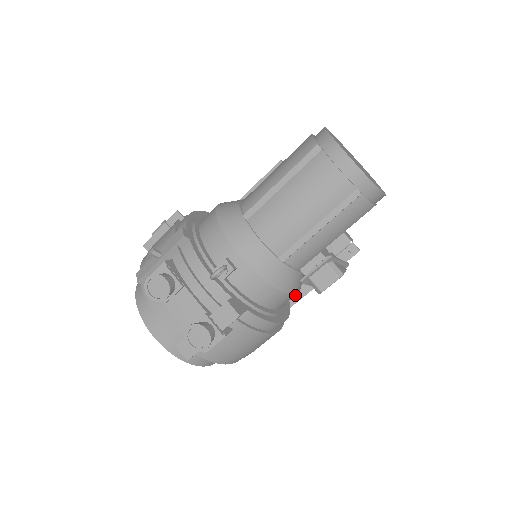
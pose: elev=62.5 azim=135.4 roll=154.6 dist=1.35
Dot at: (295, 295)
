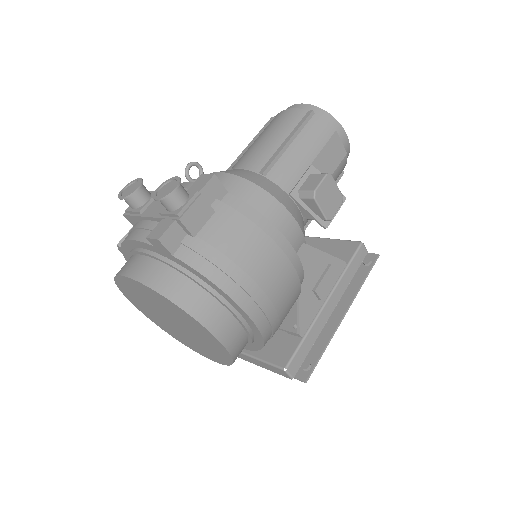
Dot at: (327, 329)
